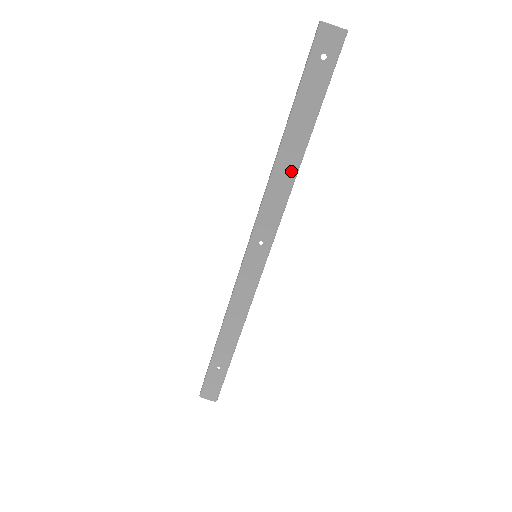
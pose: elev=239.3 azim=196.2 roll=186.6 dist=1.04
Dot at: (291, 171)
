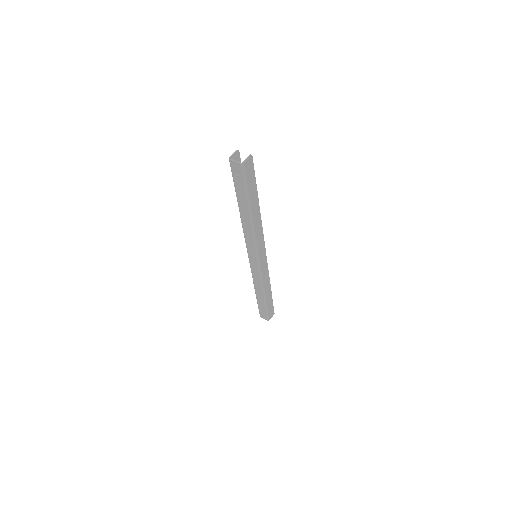
Dot at: (249, 223)
